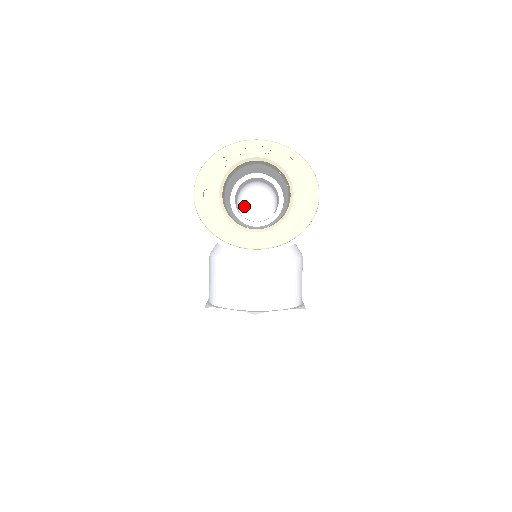
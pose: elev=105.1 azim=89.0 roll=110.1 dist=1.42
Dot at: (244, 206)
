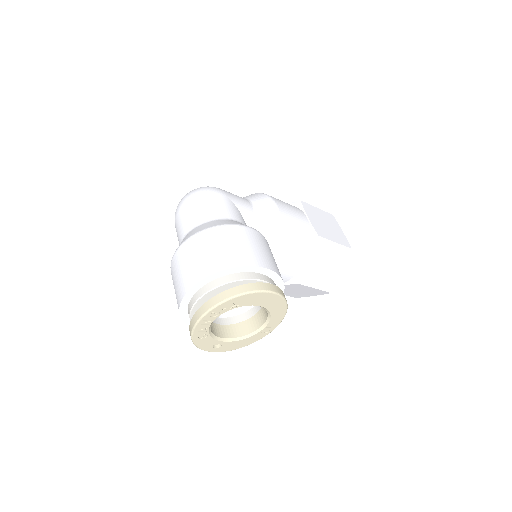
Dot at: occluded
